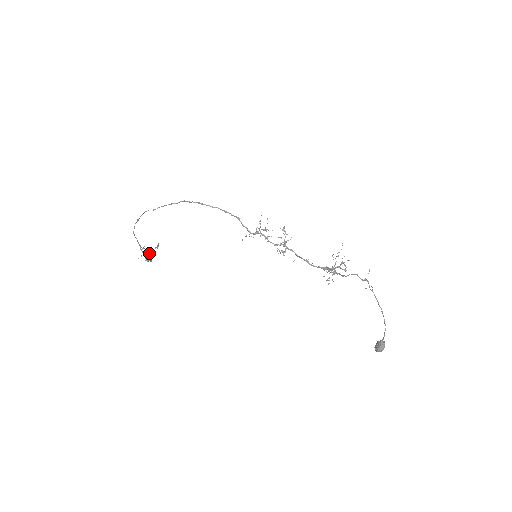
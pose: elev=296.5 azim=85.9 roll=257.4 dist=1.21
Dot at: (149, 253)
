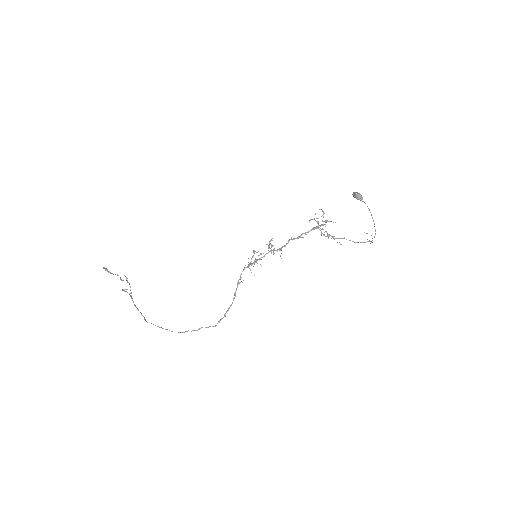
Dot at: occluded
